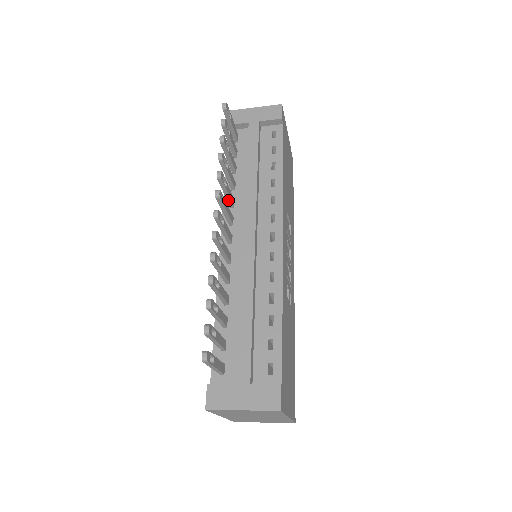
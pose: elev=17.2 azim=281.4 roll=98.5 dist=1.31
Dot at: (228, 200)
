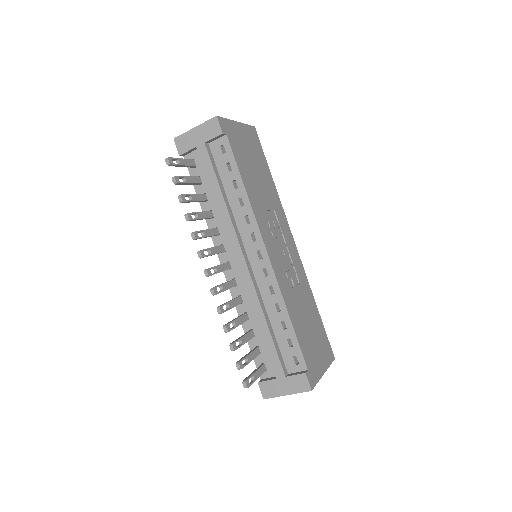
Dot at: occluded
